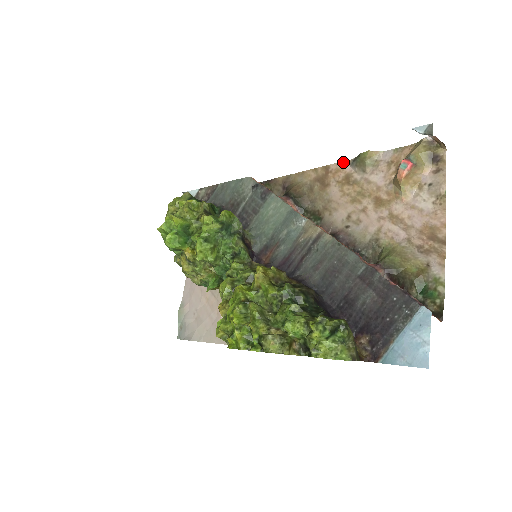
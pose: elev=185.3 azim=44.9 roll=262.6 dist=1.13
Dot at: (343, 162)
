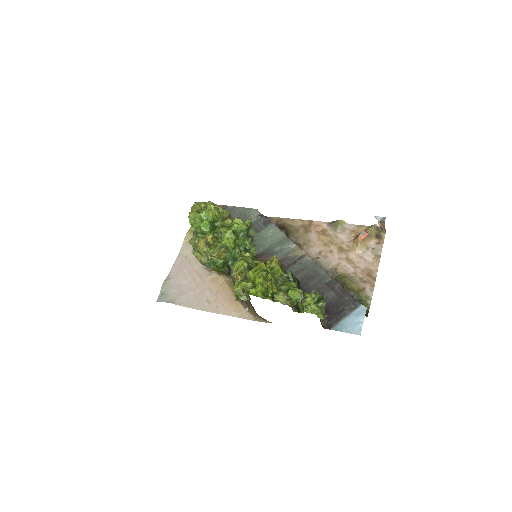
Dot at: (323, 222)
